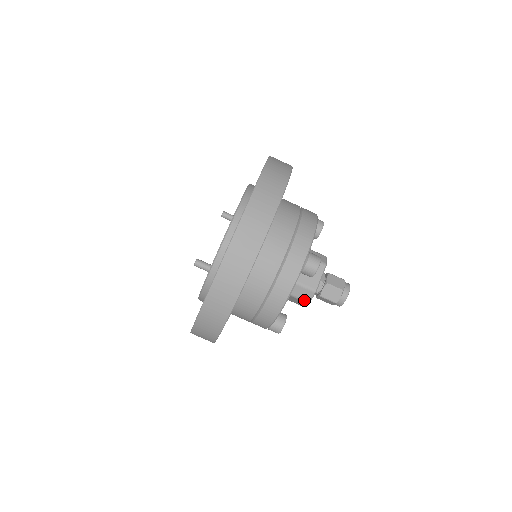
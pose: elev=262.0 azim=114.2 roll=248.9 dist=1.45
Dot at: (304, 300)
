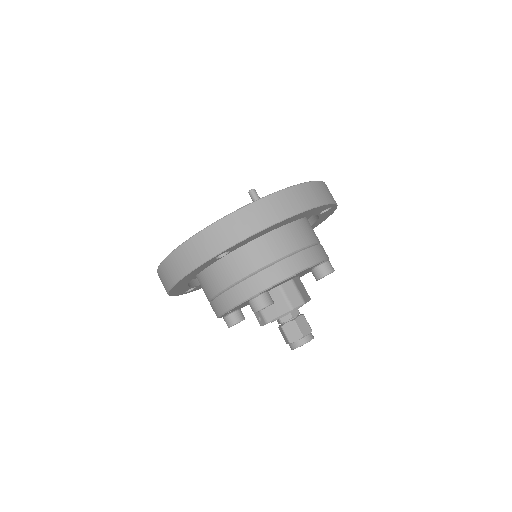
Dot at: (291, 304)
